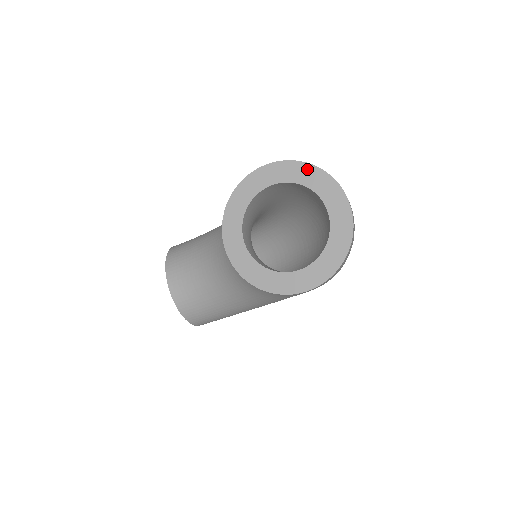
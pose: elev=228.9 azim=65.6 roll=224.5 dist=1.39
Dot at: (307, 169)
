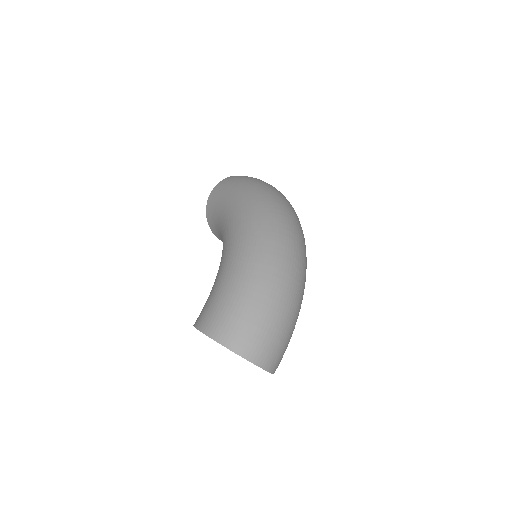
Dot at: (222, 345)
